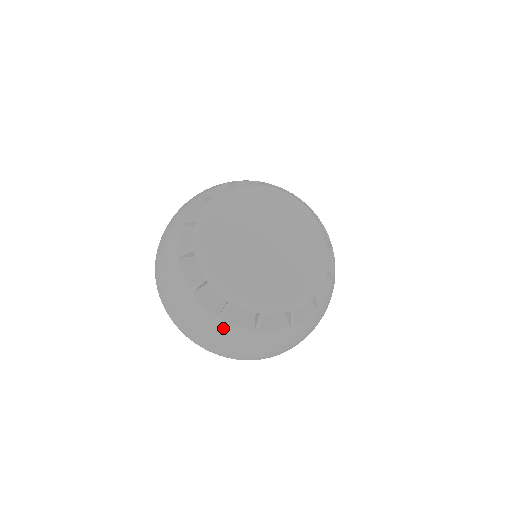
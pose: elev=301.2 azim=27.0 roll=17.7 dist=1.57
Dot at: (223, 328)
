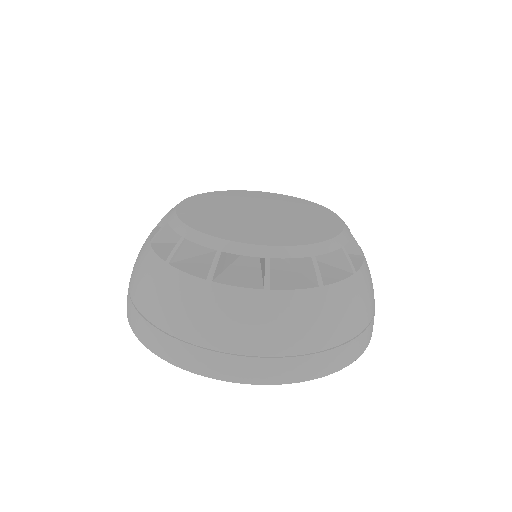
Dot at: (145, 257)
